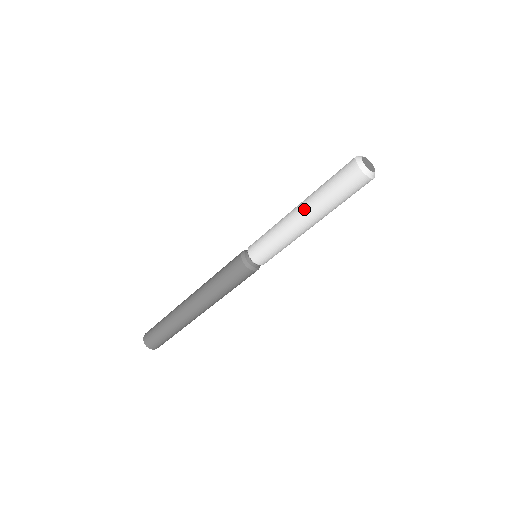
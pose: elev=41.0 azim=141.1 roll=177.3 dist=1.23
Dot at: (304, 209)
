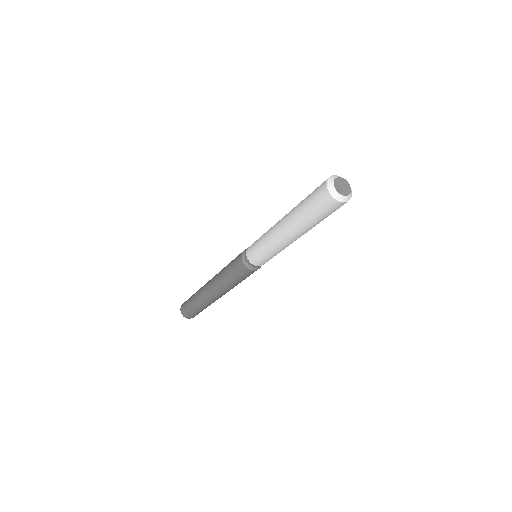
Dot at: (285, 217)
